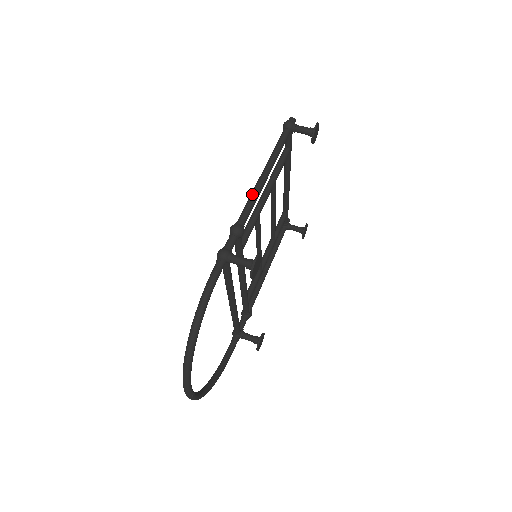
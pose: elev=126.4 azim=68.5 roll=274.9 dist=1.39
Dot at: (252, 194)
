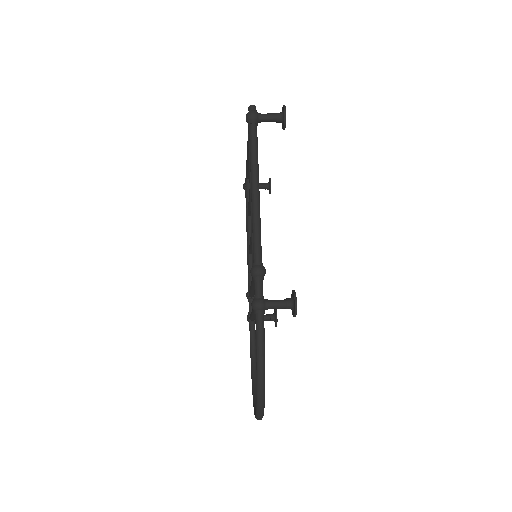
Dot at: (255, 223)
